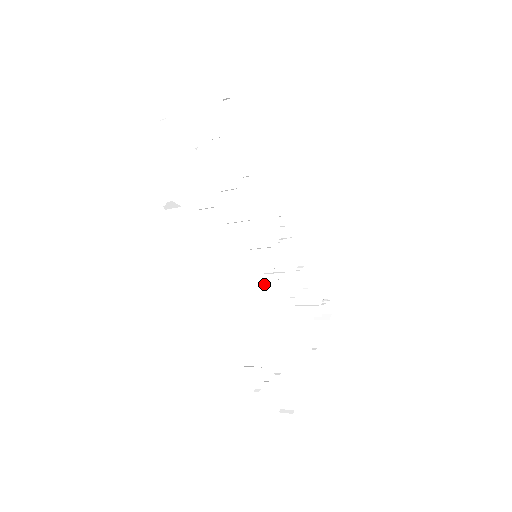
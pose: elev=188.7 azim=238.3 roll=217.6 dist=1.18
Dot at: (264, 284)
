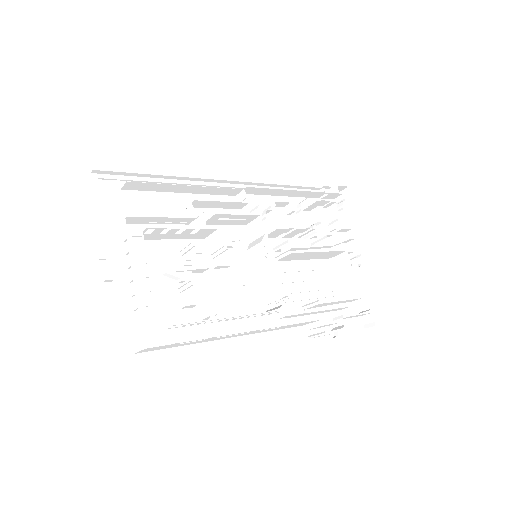
Dot at: (280, 259)
